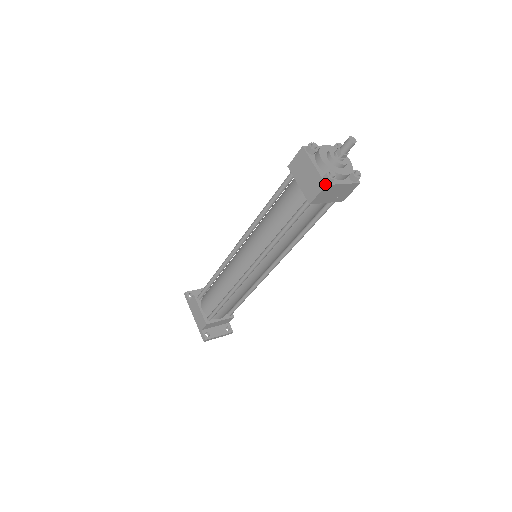
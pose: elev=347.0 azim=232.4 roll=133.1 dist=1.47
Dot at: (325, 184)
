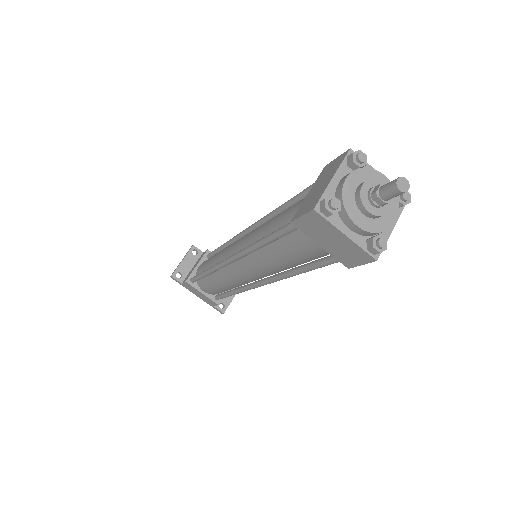
Dot at: (375, 260)
